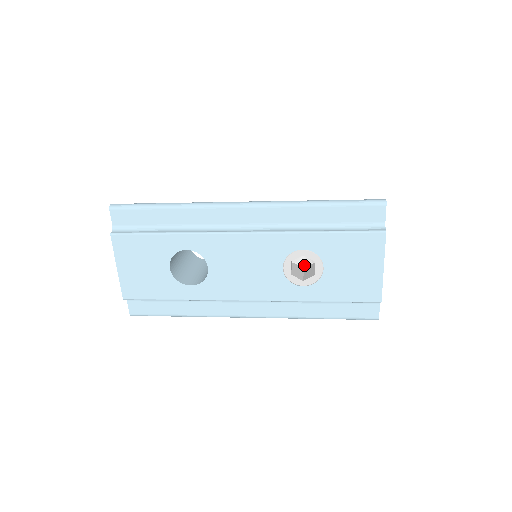
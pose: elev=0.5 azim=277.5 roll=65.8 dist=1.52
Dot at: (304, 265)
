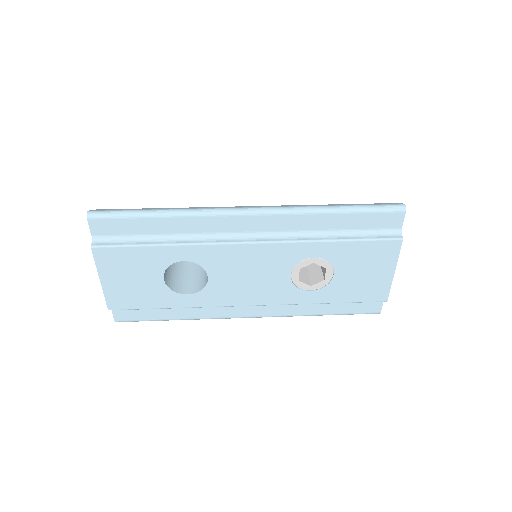
Dot at: occluded
